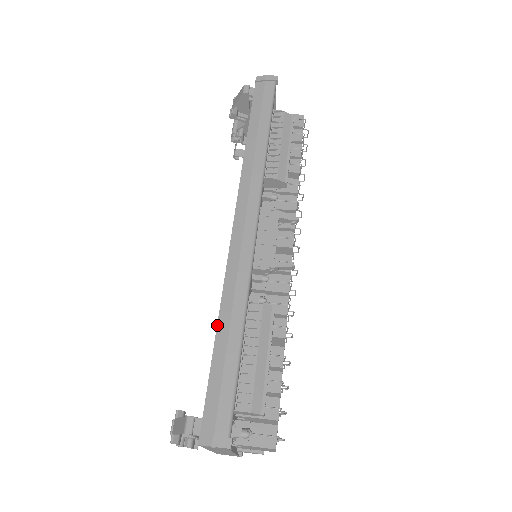
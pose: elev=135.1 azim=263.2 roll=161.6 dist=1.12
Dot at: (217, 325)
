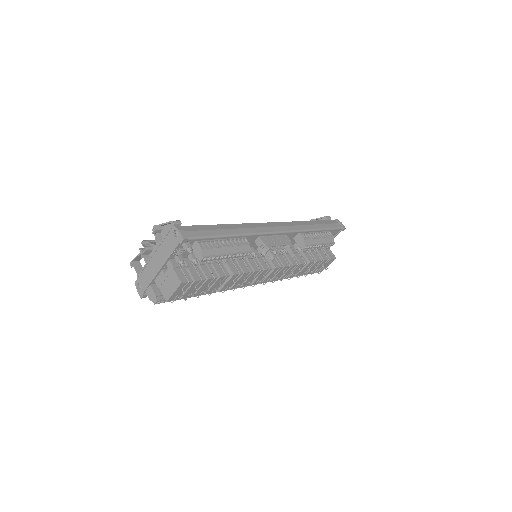
Dot at: (227, 224)
